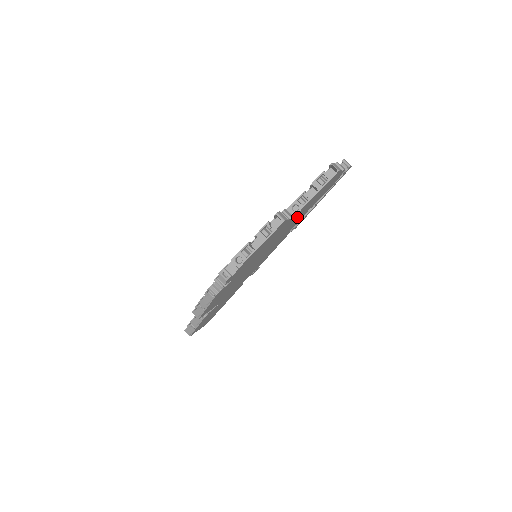
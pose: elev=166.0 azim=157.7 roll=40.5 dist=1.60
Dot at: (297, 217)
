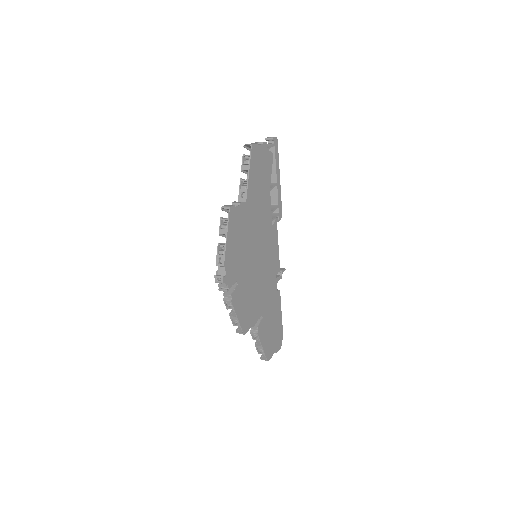
Dot at: (257, 202)
